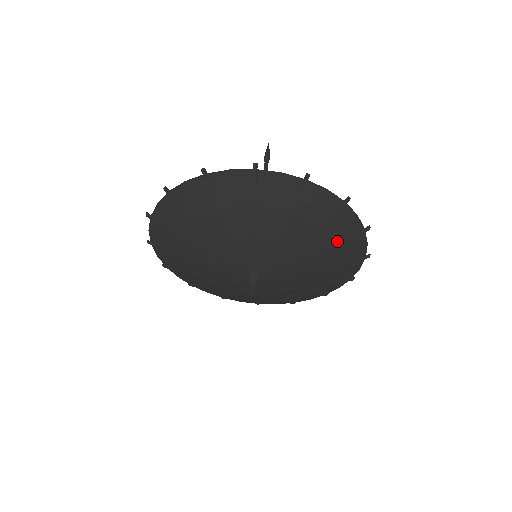
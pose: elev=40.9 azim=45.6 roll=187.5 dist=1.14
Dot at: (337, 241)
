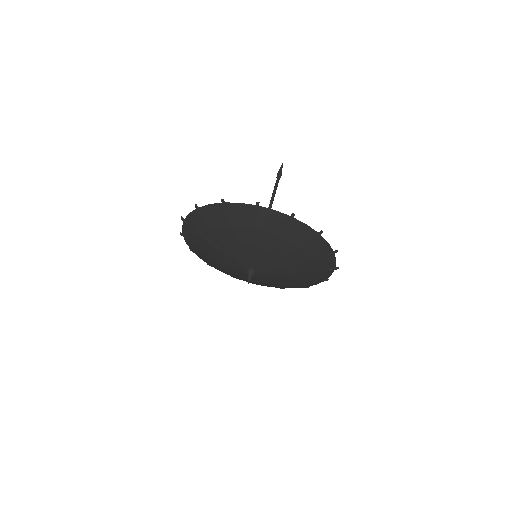
Dot at: (316, 270)
